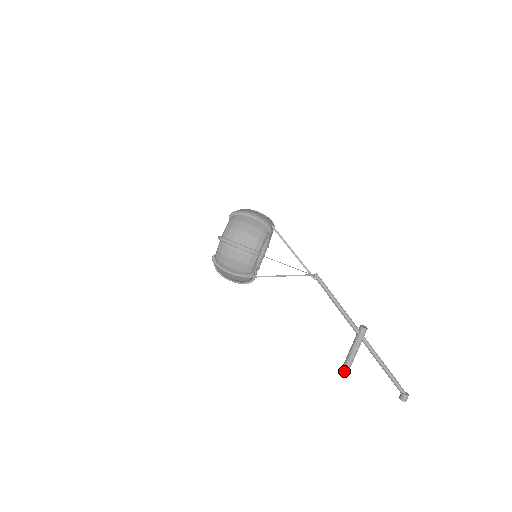
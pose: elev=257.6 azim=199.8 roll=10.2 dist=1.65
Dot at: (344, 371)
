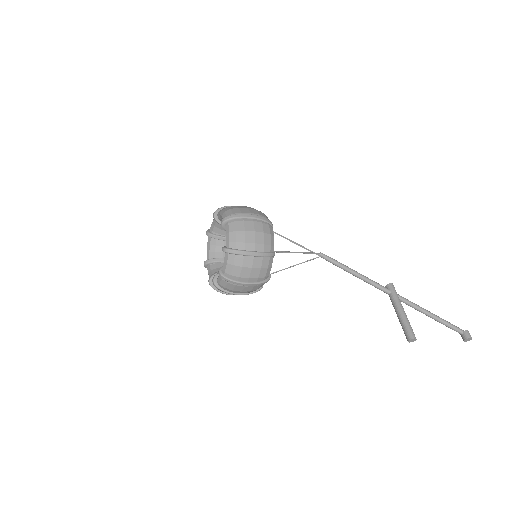
Dot at: (411, 332)
